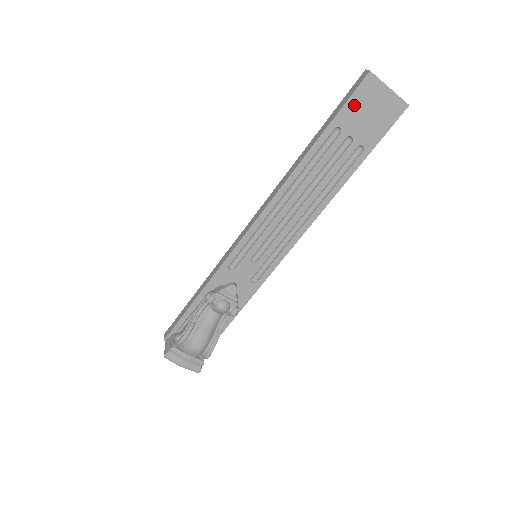
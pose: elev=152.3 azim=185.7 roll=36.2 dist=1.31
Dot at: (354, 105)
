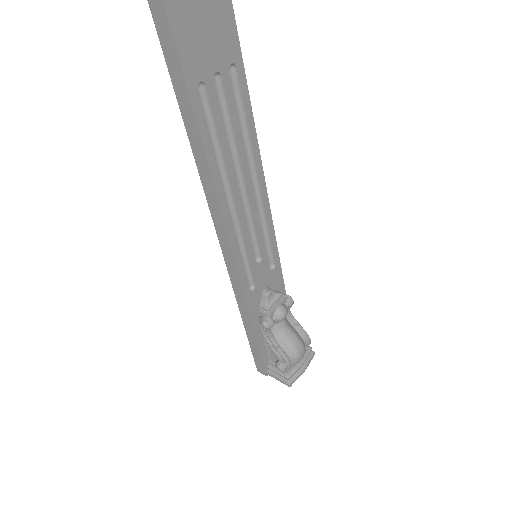
Dot at: (186, 44)
